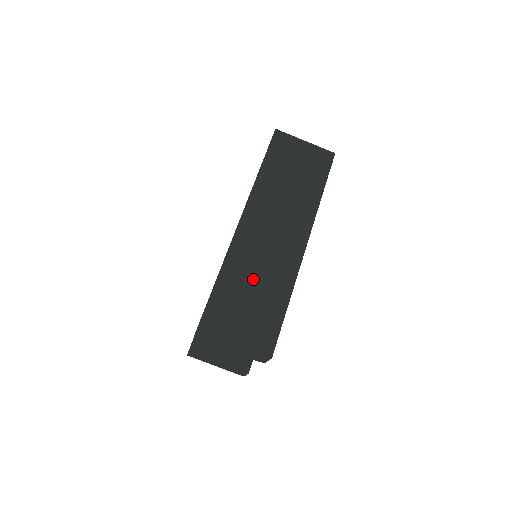
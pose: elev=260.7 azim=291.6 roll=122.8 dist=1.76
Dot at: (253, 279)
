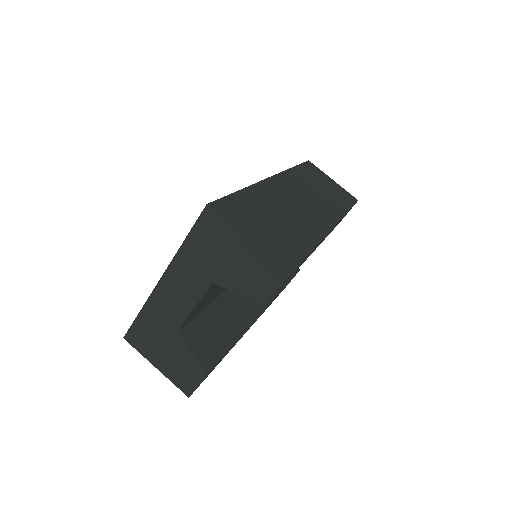
Dot at: (277, 213)
